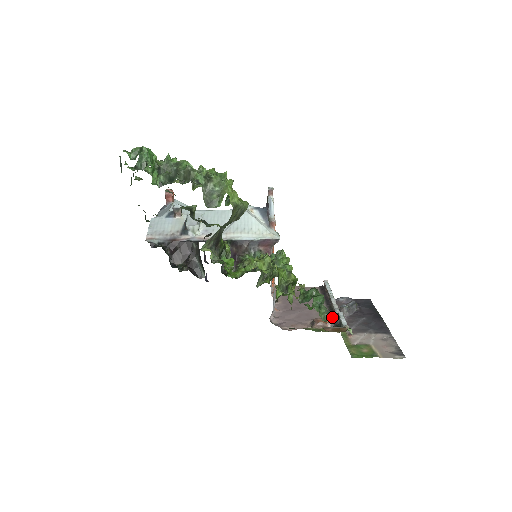
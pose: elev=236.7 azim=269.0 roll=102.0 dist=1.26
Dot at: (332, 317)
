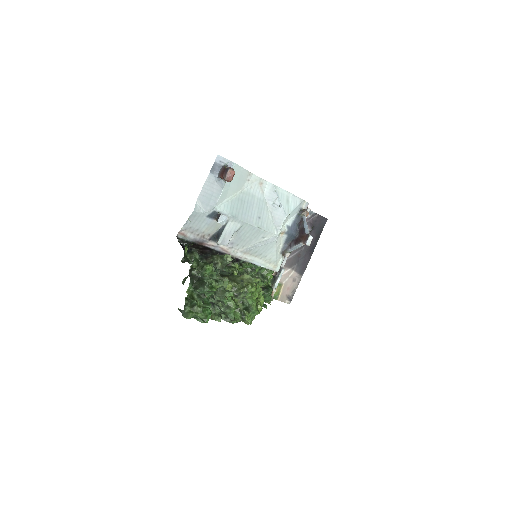
Dot at: occluded
